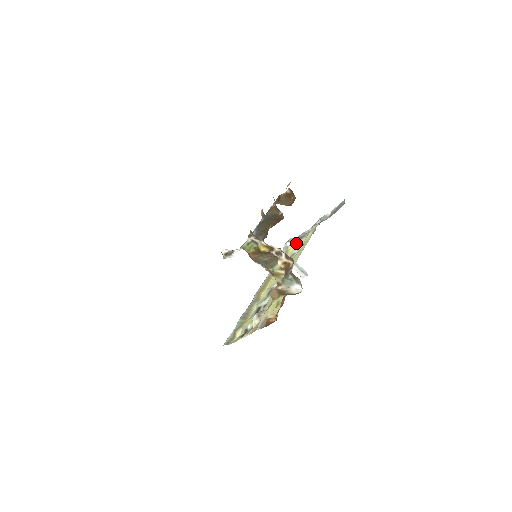
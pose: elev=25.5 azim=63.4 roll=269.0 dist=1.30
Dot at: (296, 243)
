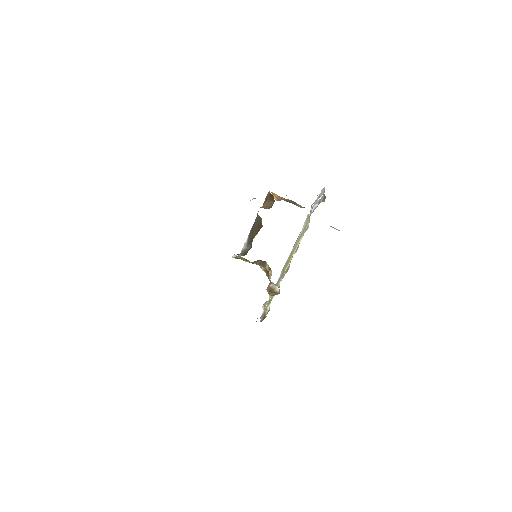
Dot at: occluded
